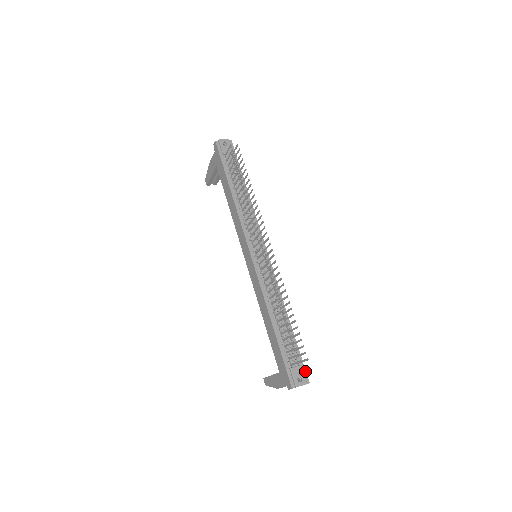
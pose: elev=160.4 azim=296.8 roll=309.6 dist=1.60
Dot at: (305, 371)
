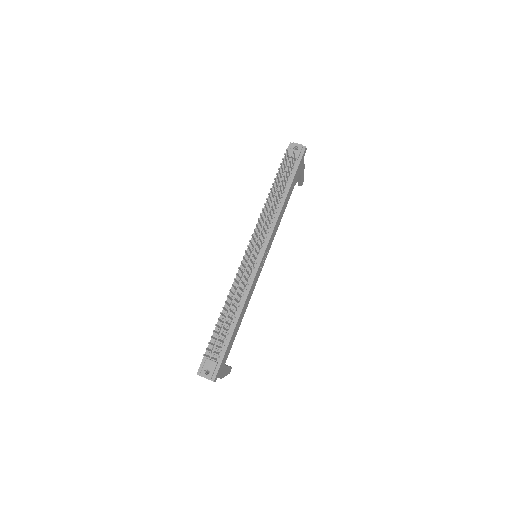
Dot at: (218, 370)
